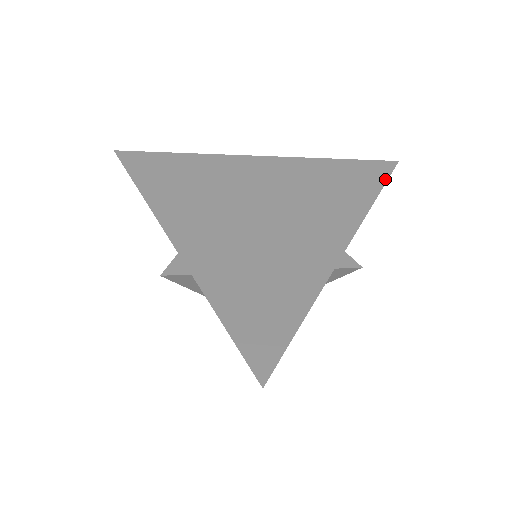
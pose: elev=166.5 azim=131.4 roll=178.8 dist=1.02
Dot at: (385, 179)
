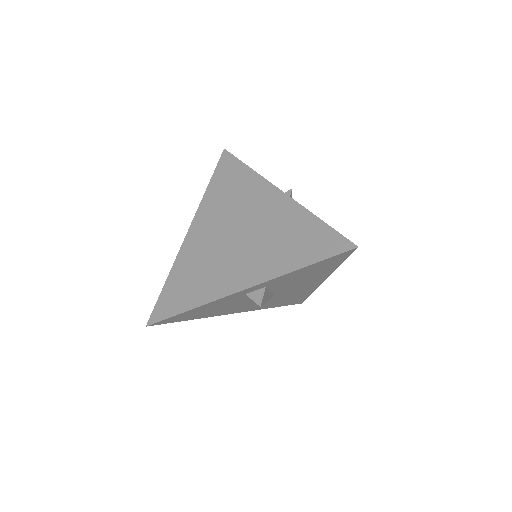
Dot at: (326, 257)
